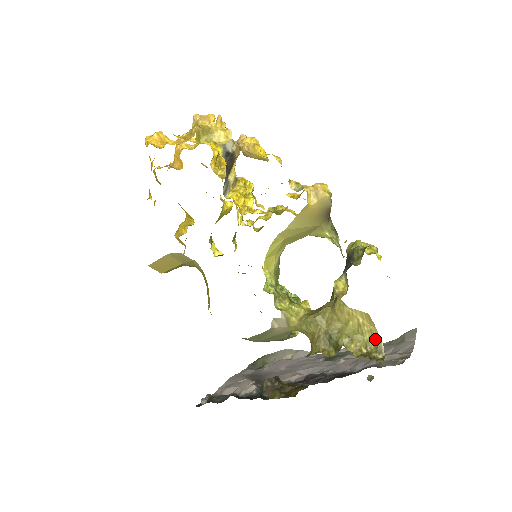
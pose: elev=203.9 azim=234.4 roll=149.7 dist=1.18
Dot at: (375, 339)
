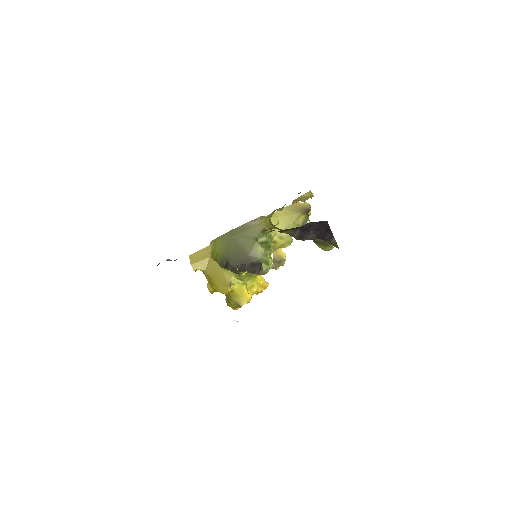
Dot at: (311, 197)
